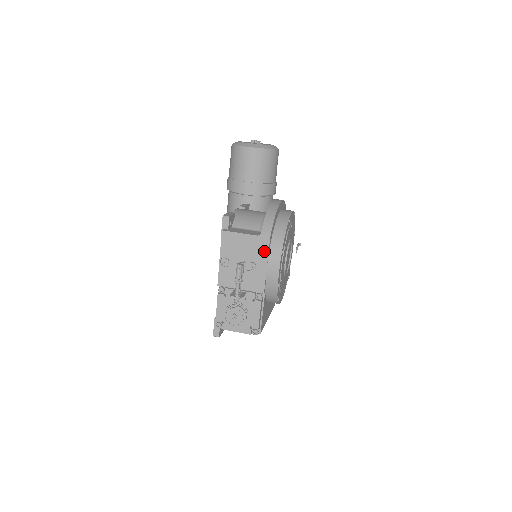
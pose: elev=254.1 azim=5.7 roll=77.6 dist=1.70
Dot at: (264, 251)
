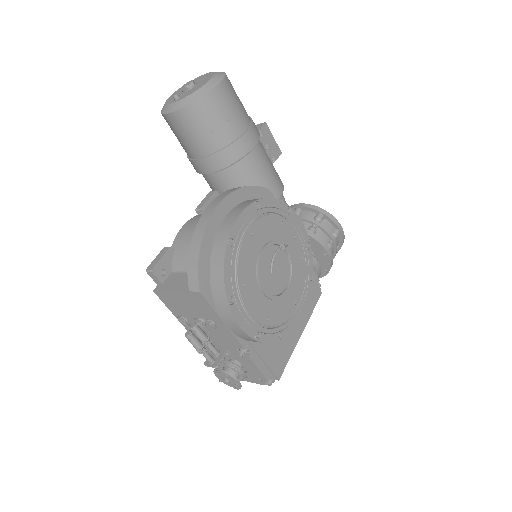
Dot at: (208, 308)
